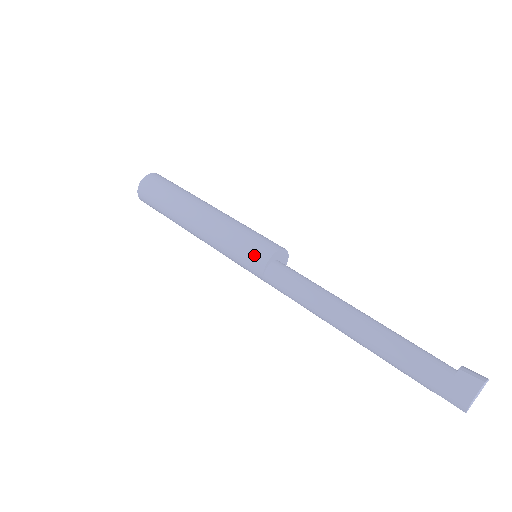
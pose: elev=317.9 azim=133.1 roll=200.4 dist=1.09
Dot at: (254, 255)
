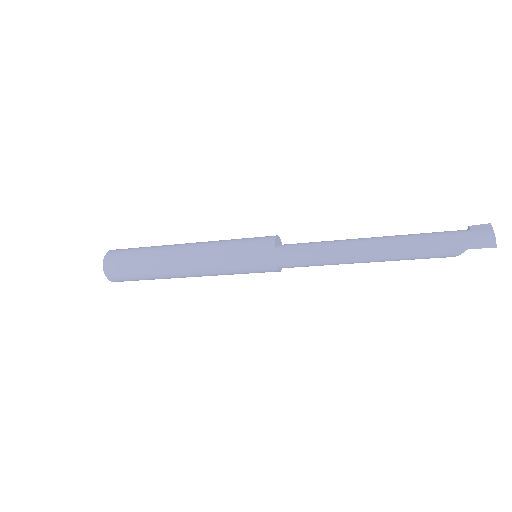
Dot at: (259, 244)
